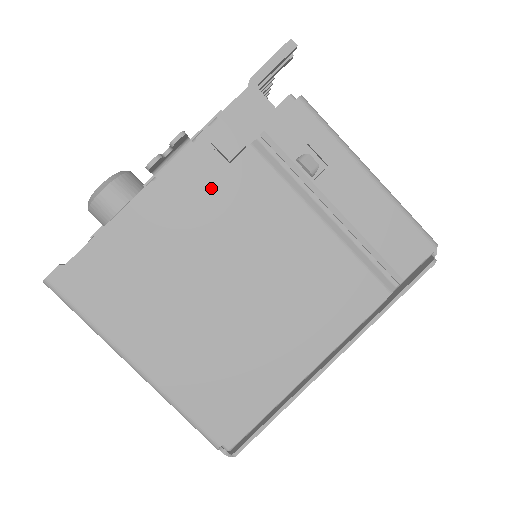
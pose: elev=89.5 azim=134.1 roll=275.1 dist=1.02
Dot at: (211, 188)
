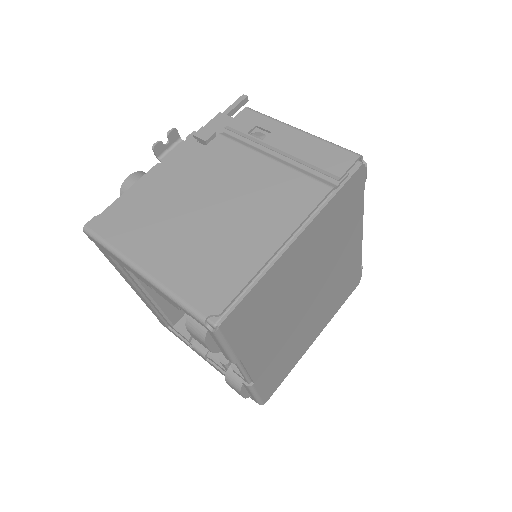
Dot at: (195, 158)
